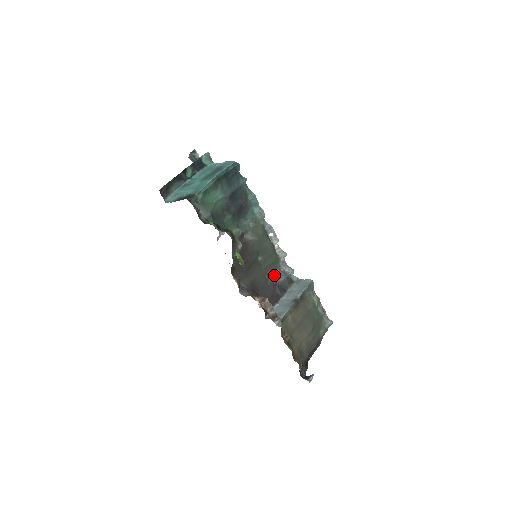
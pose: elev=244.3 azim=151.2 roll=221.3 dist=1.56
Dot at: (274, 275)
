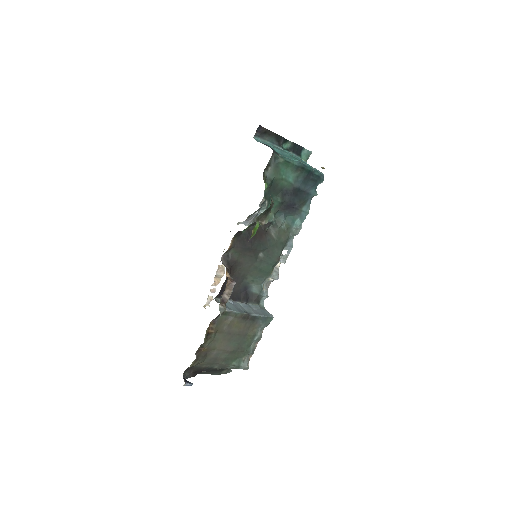
Dot at: (253, 281)
